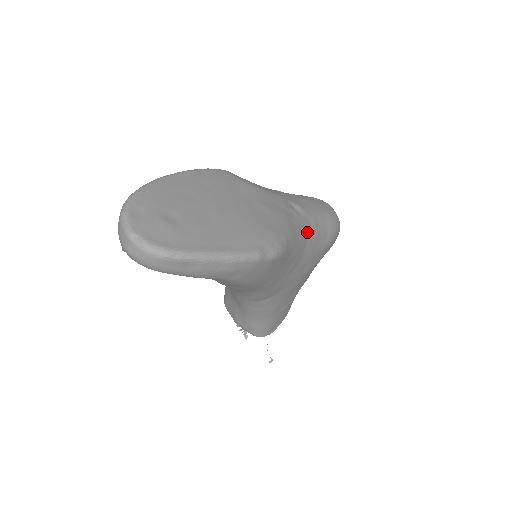
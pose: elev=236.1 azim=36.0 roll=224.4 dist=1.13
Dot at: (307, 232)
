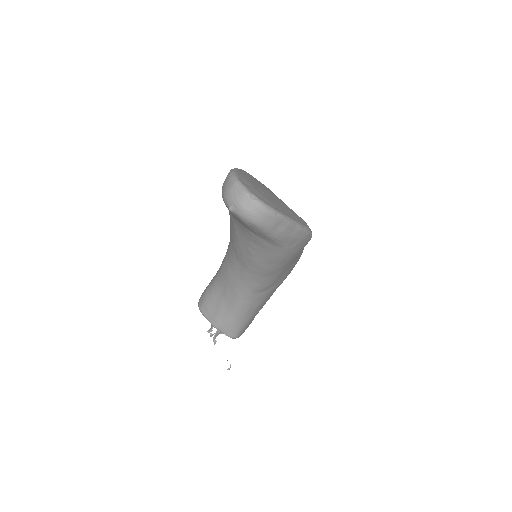
Dot at: occluded
